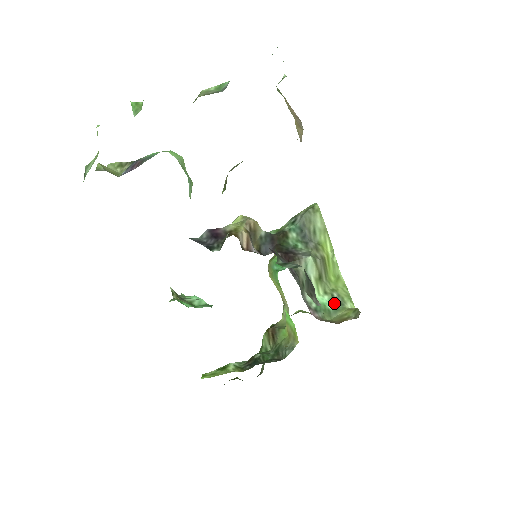
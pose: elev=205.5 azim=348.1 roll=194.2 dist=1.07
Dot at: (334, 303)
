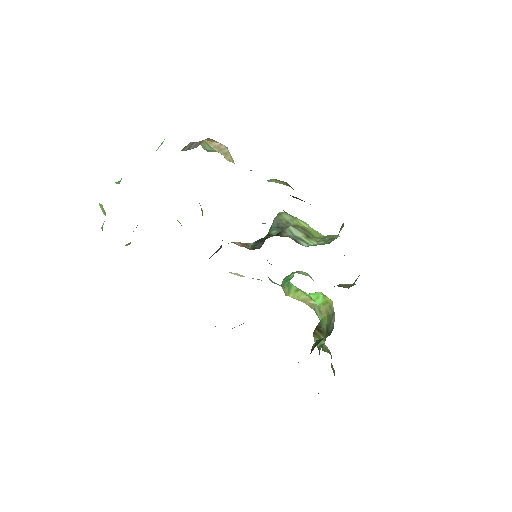
Dot at: (328, 241)
